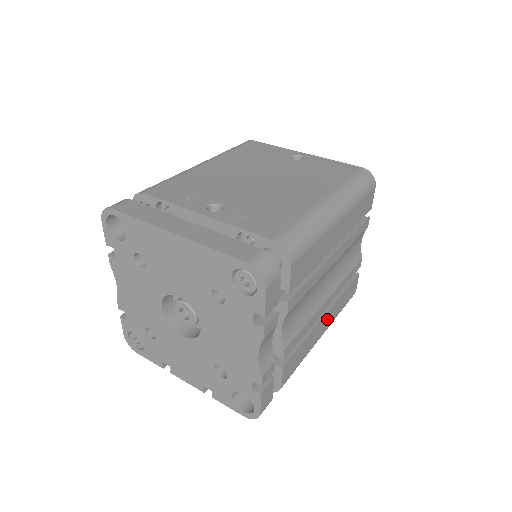
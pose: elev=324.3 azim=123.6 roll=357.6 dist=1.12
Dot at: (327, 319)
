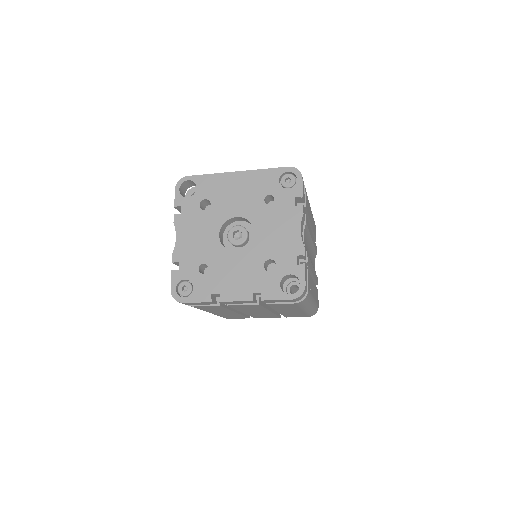
Dot at: (314, 290)
